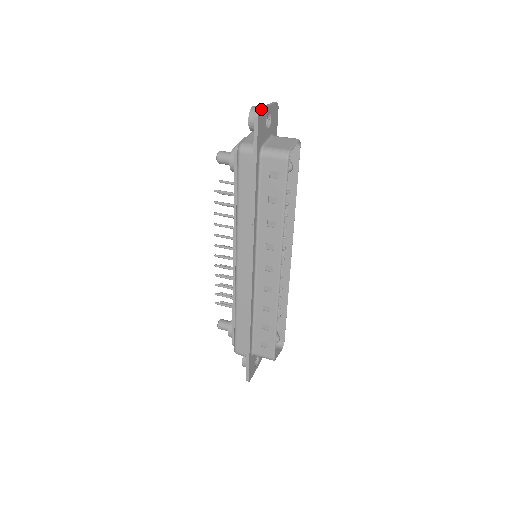
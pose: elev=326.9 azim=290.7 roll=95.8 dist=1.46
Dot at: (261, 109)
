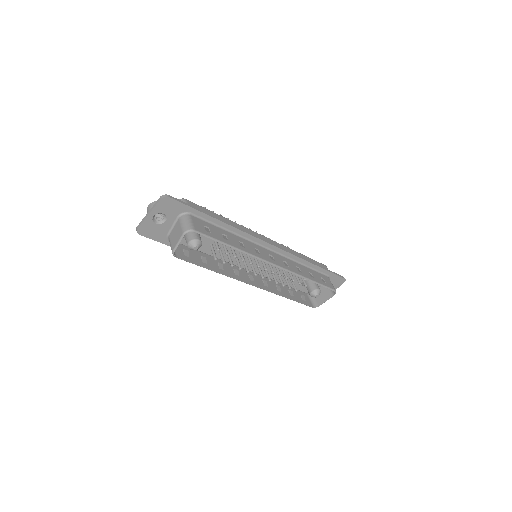
Dot at: (138, 228)
